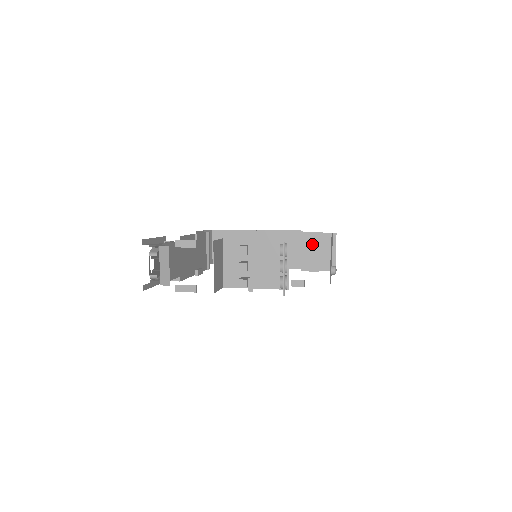
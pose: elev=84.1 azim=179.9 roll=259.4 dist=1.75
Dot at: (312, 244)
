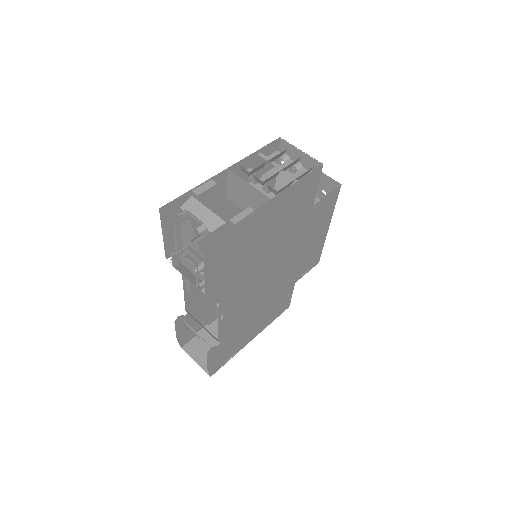
Dot at: occluded
